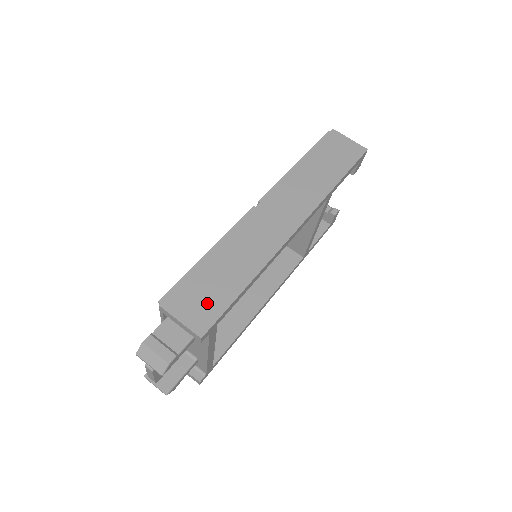
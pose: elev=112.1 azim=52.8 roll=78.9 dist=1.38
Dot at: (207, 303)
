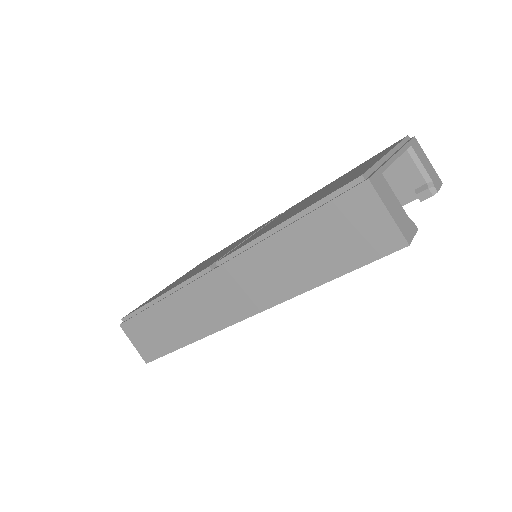
Dot at: (152, 342)
